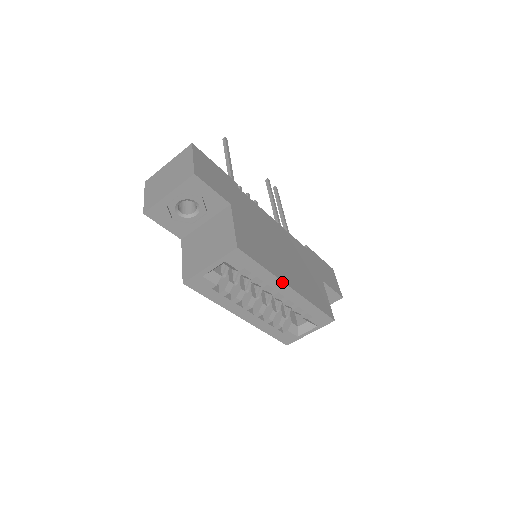
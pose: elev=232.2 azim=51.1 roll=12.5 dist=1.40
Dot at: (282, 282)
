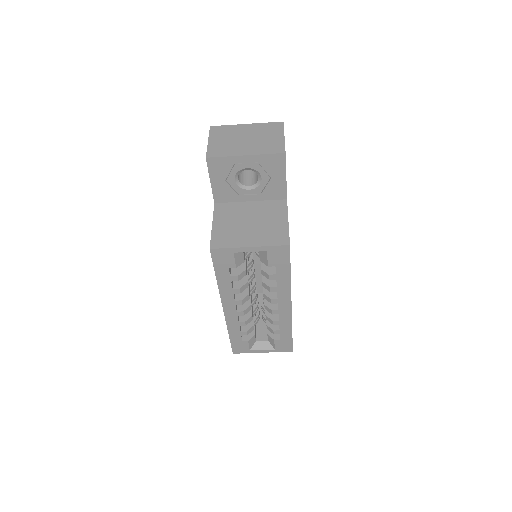
Dot at: (290, 296)
